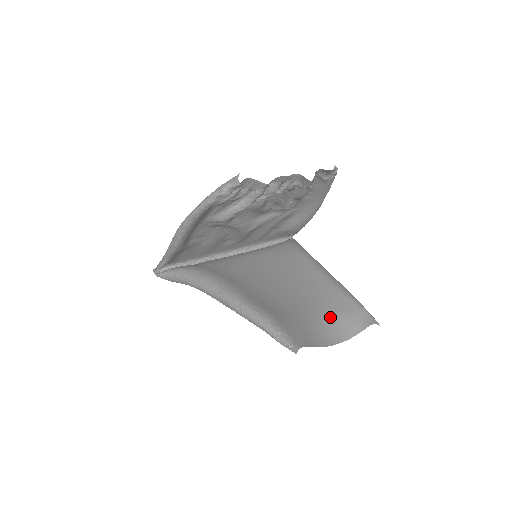
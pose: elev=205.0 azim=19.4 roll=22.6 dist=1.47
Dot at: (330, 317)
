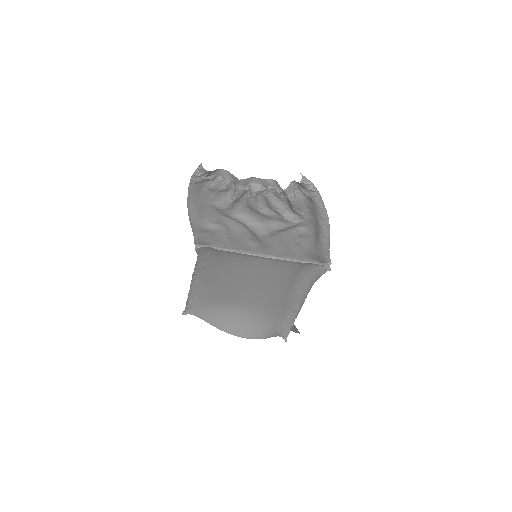
Dot at: (256, 317)
